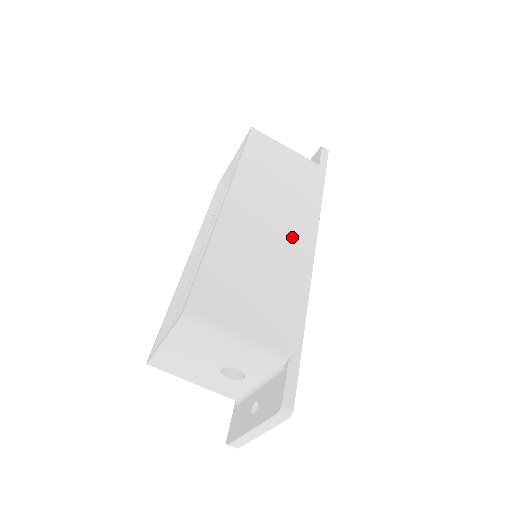
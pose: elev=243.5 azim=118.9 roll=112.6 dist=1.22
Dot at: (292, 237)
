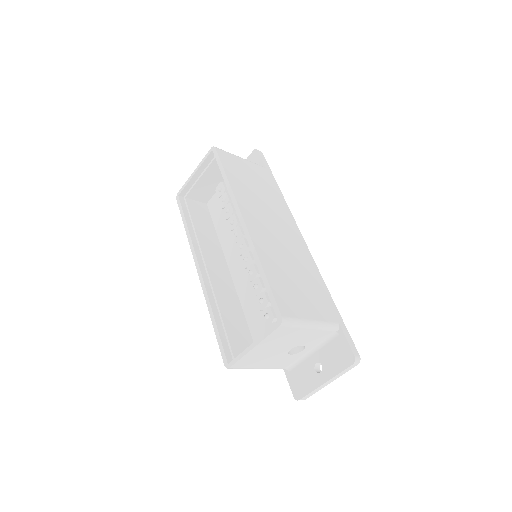
Dot at: (290, 236)
